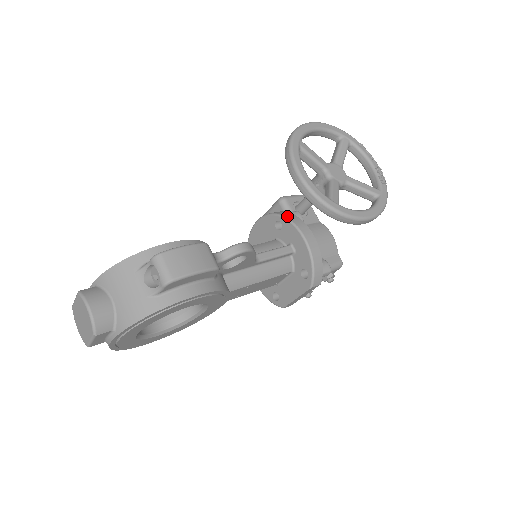
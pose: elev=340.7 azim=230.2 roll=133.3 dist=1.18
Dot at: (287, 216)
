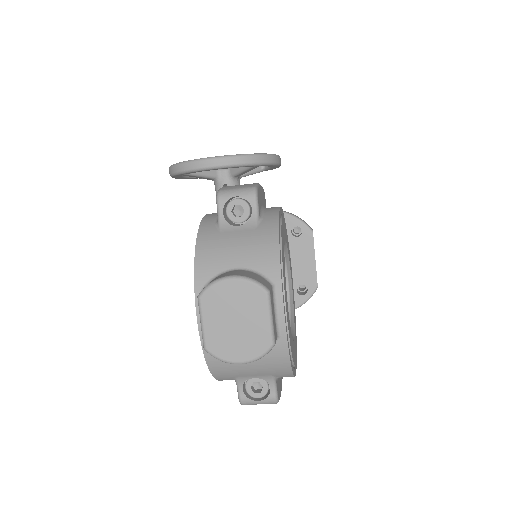
Dot at: occluded
